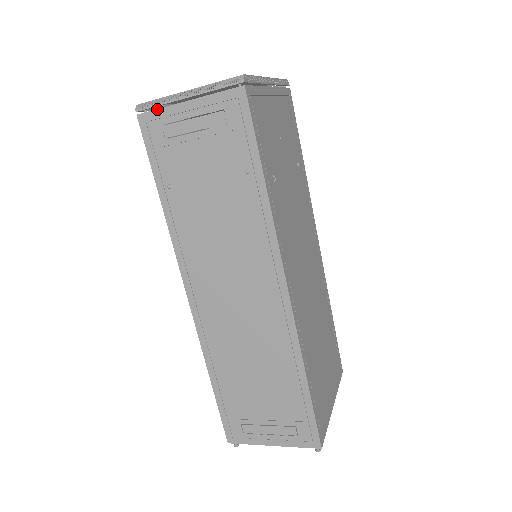
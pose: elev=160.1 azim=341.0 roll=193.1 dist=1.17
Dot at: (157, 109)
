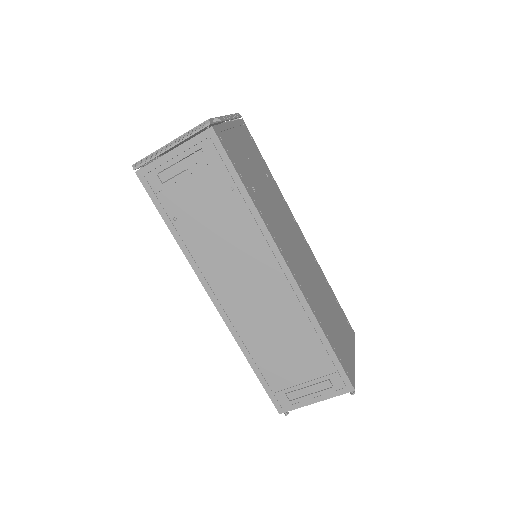
Dot at: (150, 163)
